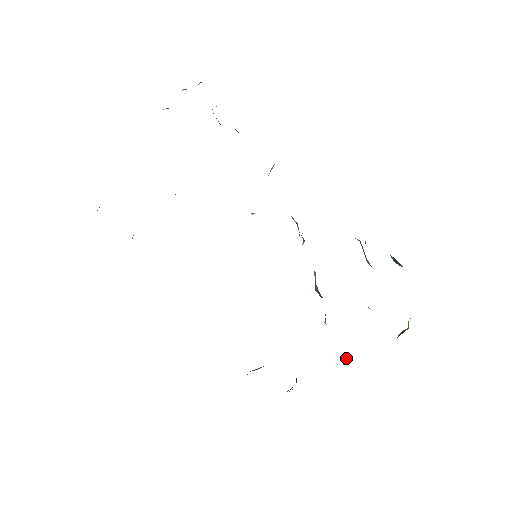
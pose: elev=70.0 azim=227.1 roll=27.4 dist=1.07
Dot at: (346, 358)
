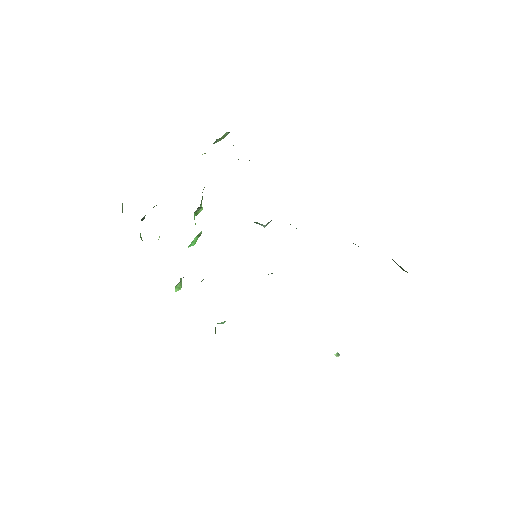
Dot at: (337, 355)
